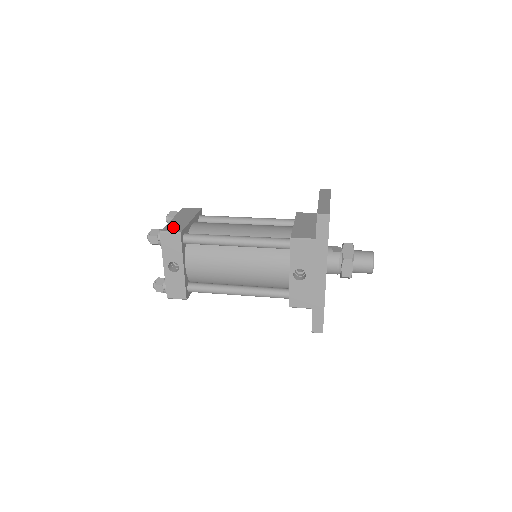
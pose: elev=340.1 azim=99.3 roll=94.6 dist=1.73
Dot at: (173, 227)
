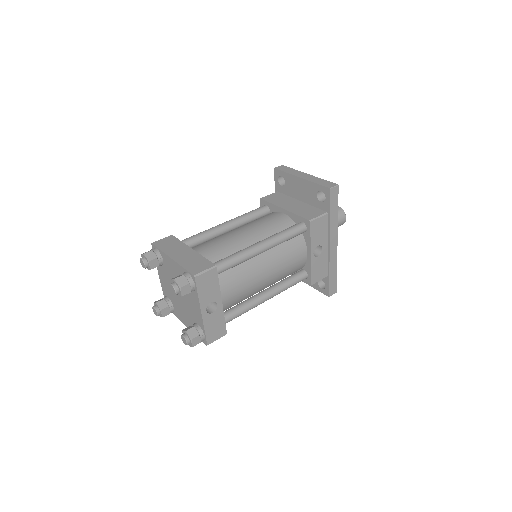
Dot at: (196, 265)
